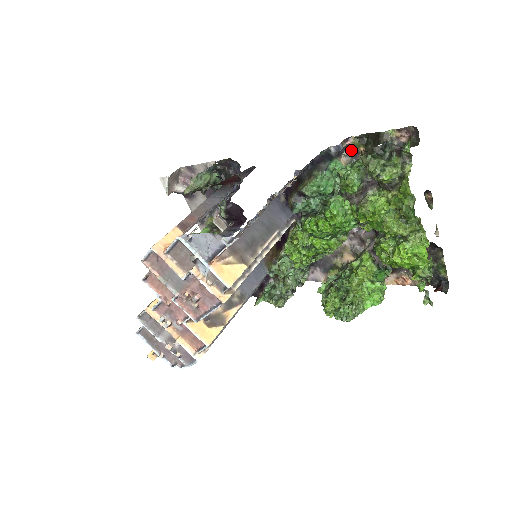
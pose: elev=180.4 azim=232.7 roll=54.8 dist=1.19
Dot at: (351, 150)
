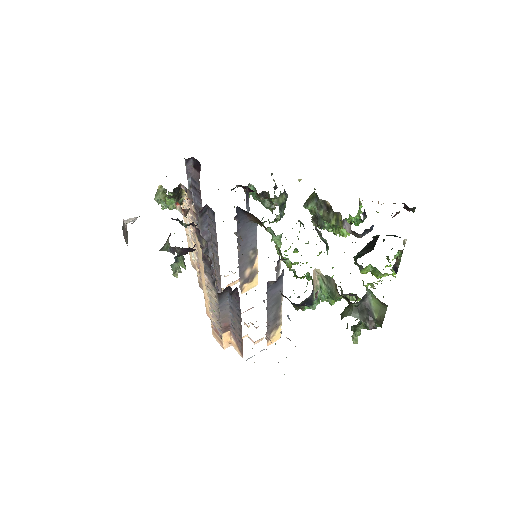
Dot at: occluded
